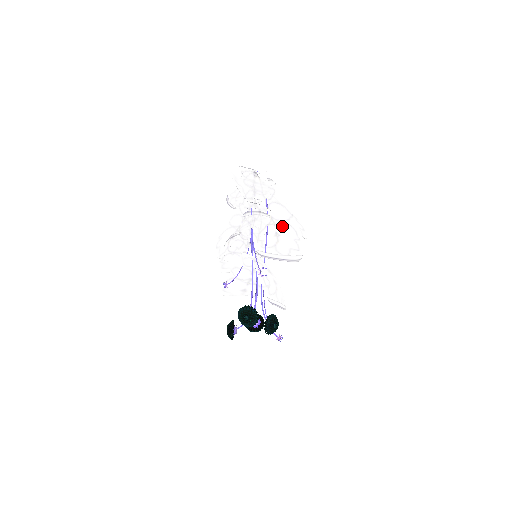
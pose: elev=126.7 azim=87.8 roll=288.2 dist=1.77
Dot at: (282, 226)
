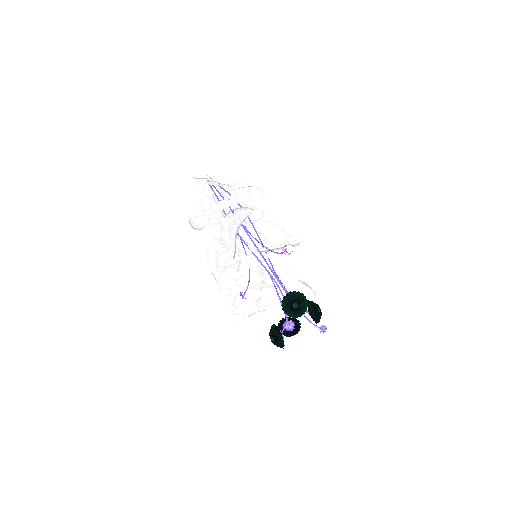
Dot at: (260, 225)
